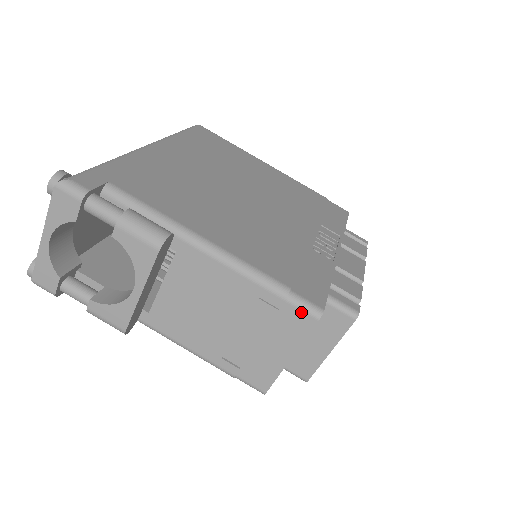
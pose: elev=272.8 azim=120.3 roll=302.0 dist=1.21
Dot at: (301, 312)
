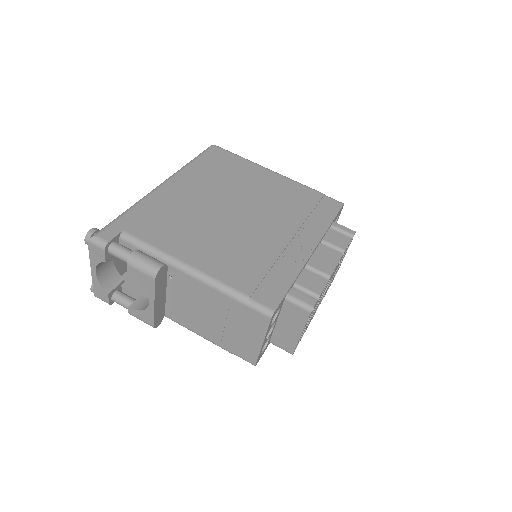
Dot at: (258, 313)
